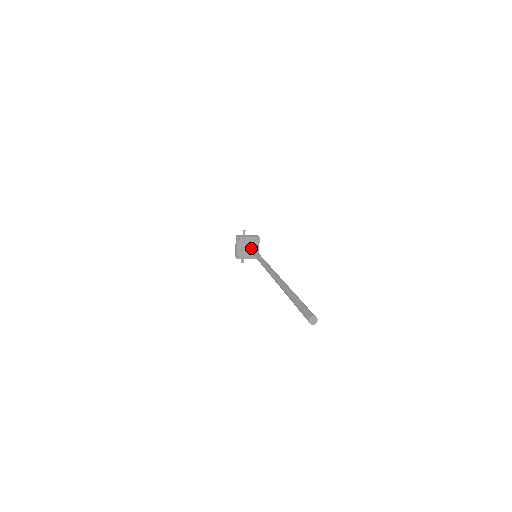
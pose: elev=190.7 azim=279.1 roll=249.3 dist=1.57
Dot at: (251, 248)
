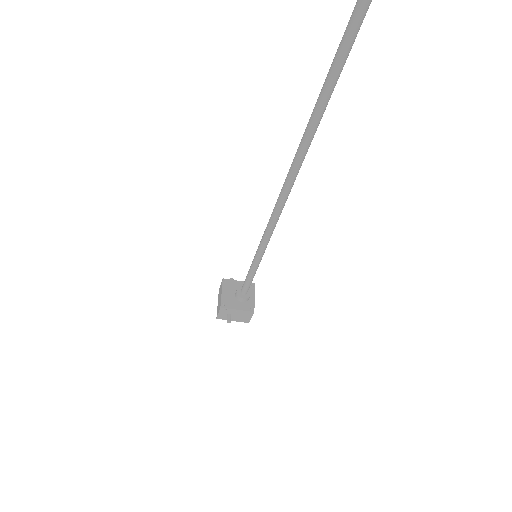
Dot at: (244, 282)
